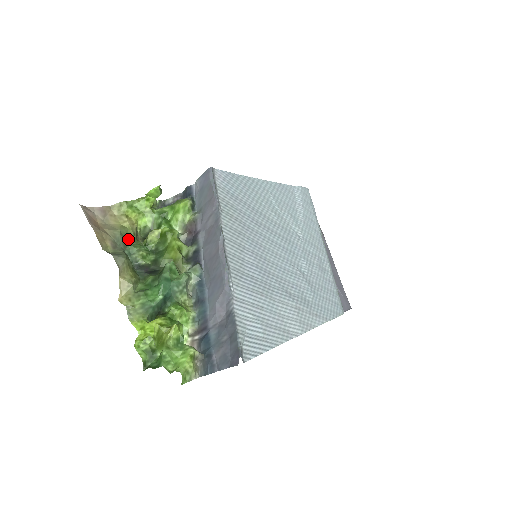
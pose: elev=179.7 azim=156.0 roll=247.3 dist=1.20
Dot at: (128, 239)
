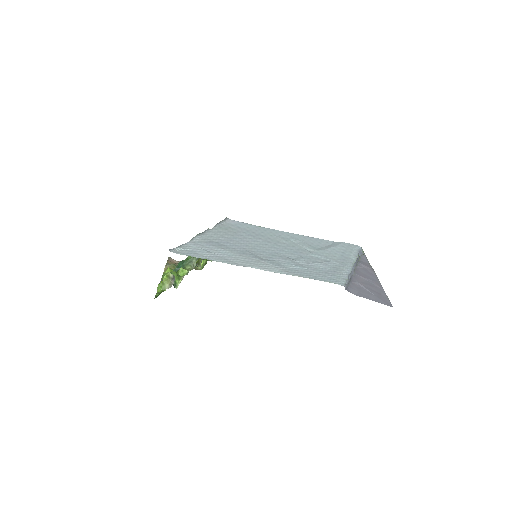
Dot at: occluded
